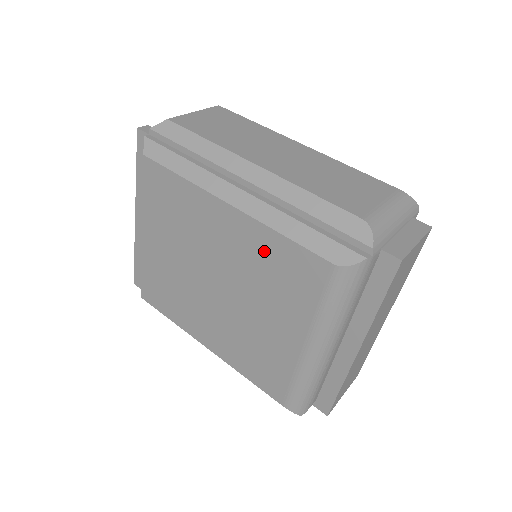
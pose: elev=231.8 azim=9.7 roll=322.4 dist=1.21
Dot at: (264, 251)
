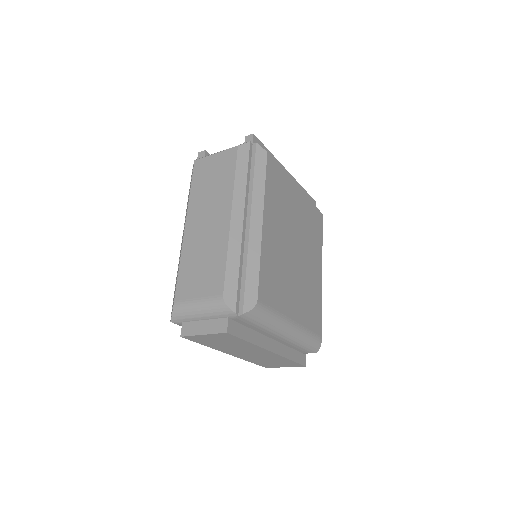
Dot at: occluded
